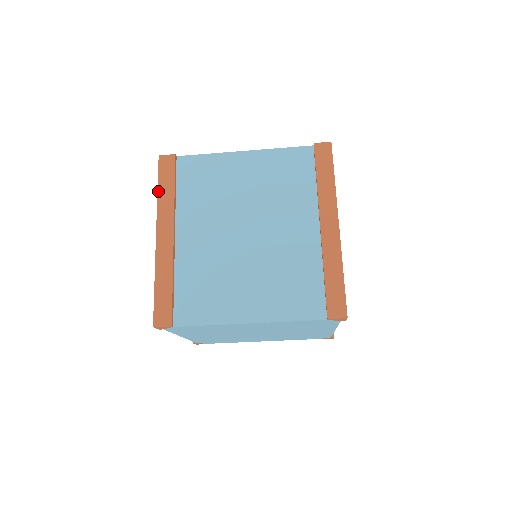
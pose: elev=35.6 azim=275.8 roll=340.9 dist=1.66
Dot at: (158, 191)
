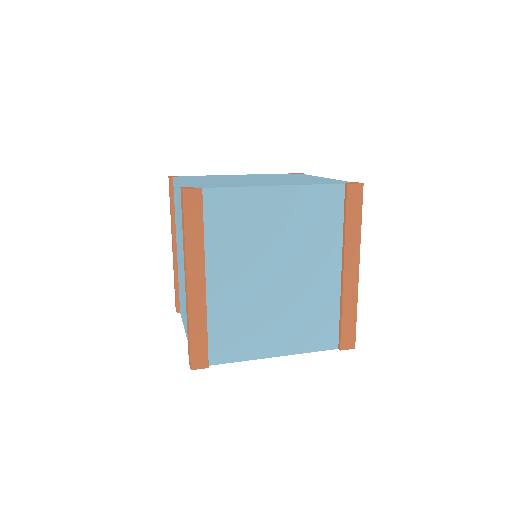
Dot at: (185, 234)
